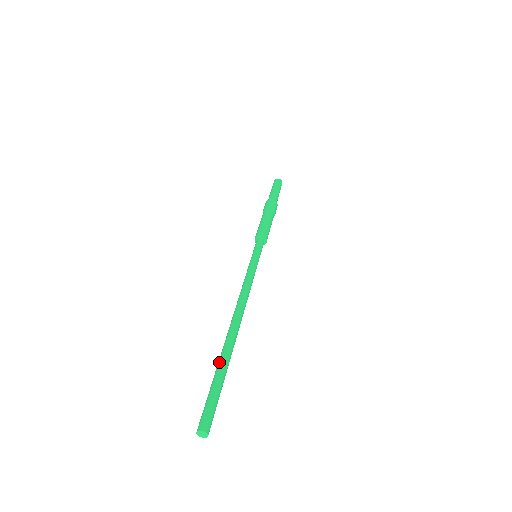
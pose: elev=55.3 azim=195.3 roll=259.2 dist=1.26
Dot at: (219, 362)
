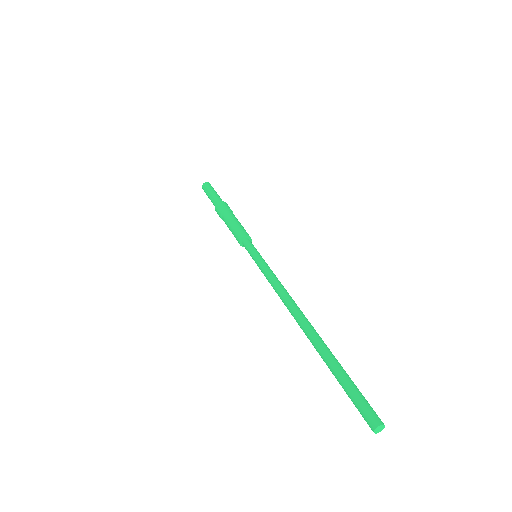
Dot at: (332, 357)
